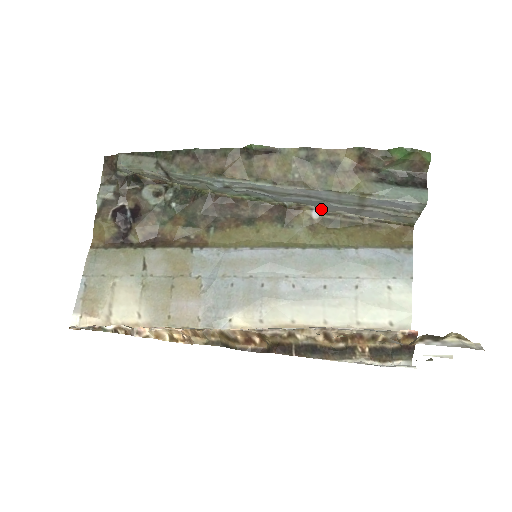
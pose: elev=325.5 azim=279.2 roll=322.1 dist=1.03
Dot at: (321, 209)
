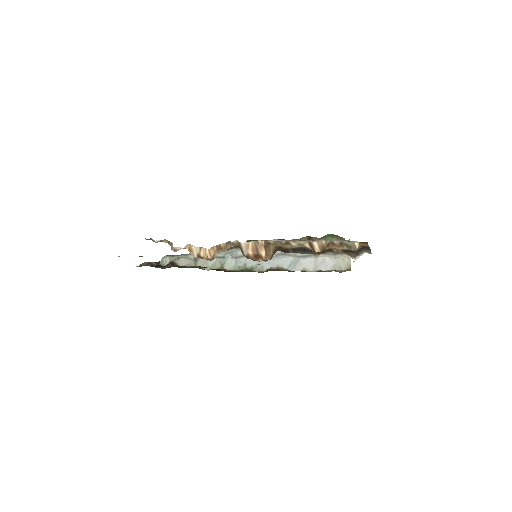
Dot at: (292, 270)
